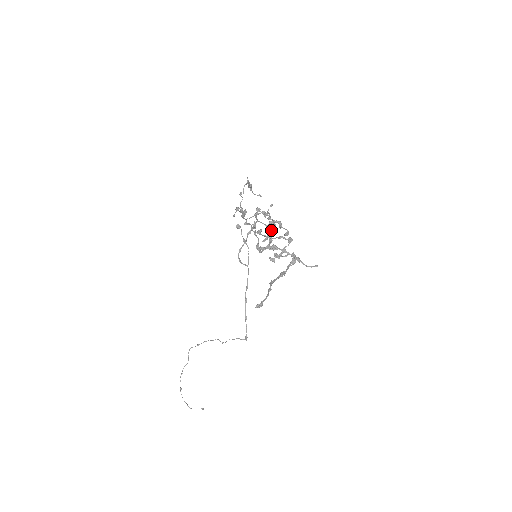
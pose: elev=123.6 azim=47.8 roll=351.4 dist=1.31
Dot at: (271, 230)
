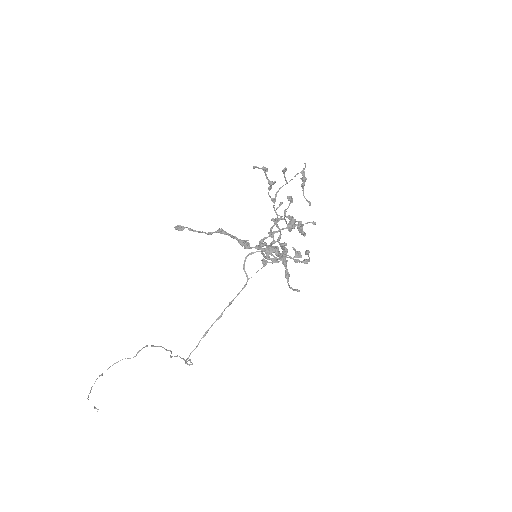
Dot at: (286, 227)
